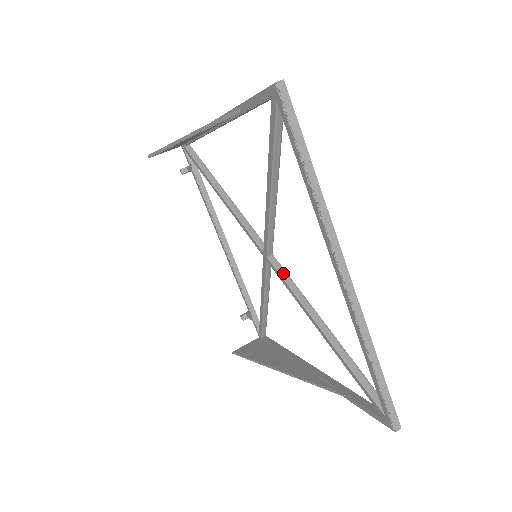
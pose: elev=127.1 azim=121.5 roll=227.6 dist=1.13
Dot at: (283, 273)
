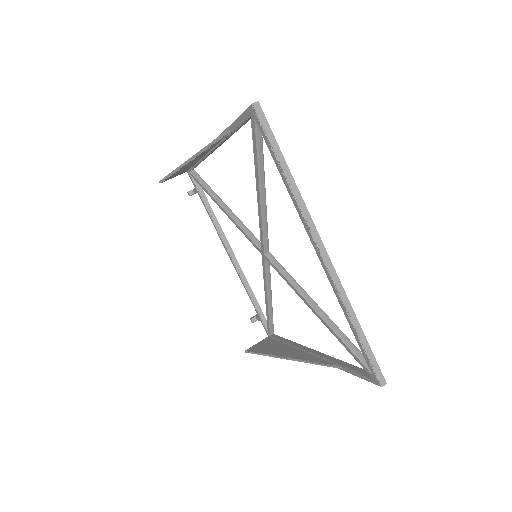
Dot at: (279, 266)
